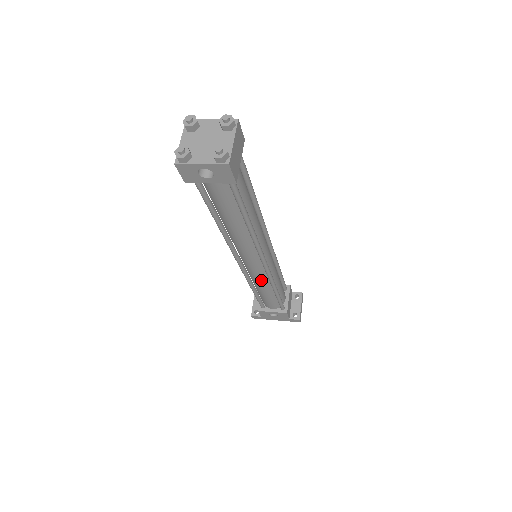
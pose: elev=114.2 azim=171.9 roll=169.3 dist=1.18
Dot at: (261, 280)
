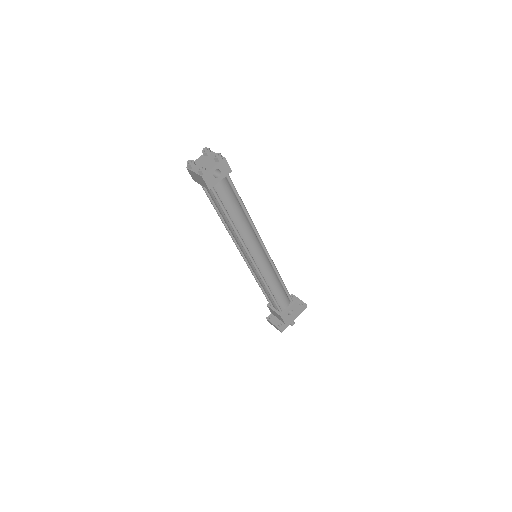
Dot at: (269, 272)
